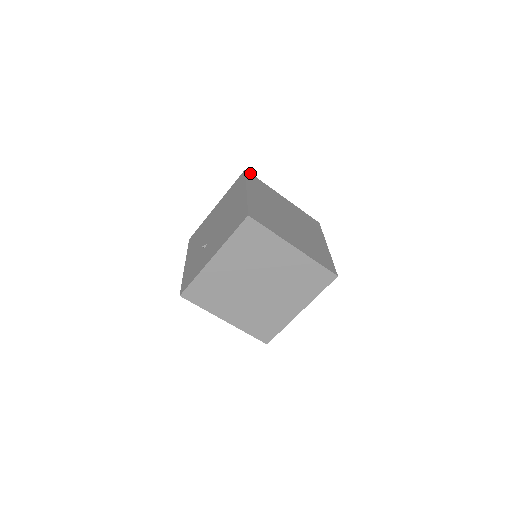
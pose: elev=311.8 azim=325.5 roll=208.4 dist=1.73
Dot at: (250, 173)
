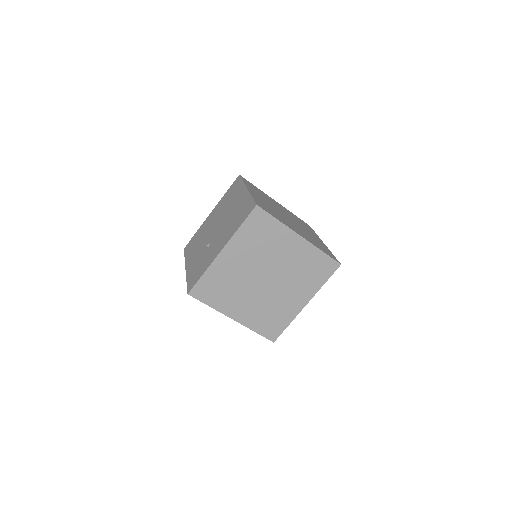
Dot at: (244, 178)
